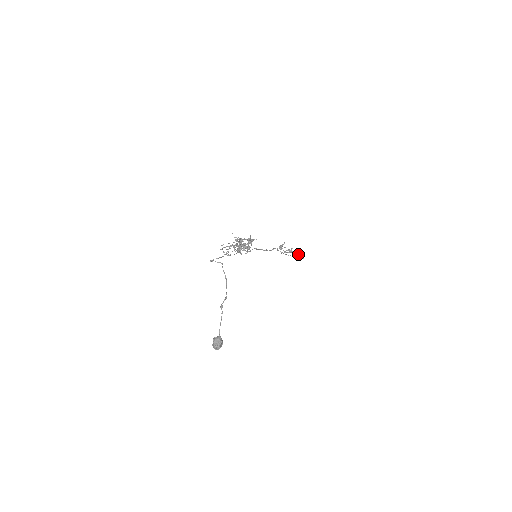
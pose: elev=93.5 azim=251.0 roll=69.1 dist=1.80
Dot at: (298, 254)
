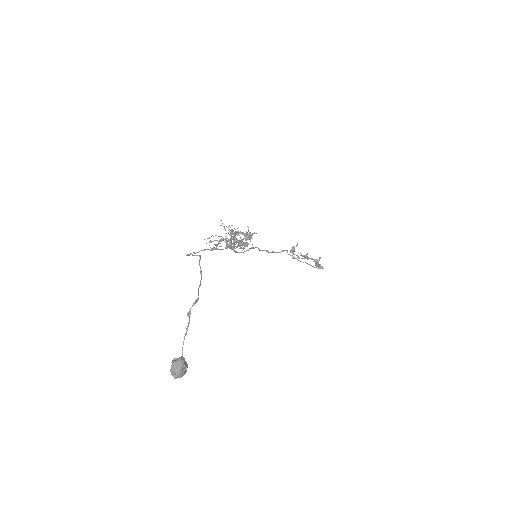
Dot at: (316, 261)
